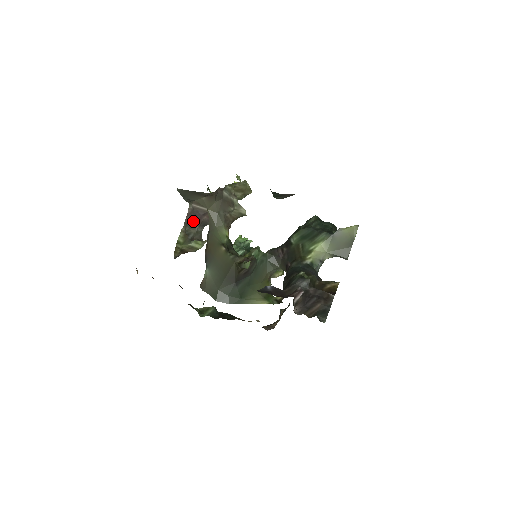
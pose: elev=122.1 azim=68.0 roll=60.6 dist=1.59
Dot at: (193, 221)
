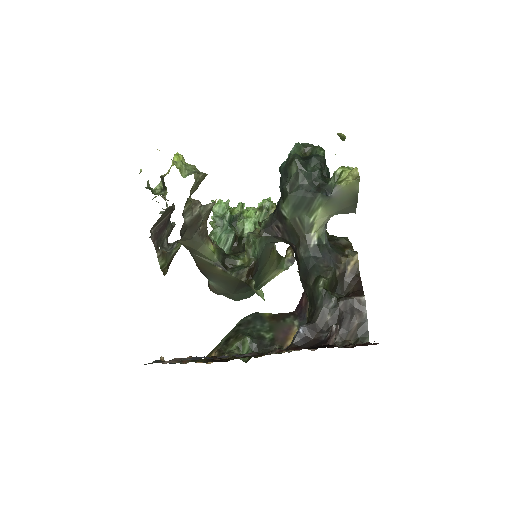
Dot at: (160, 235)
